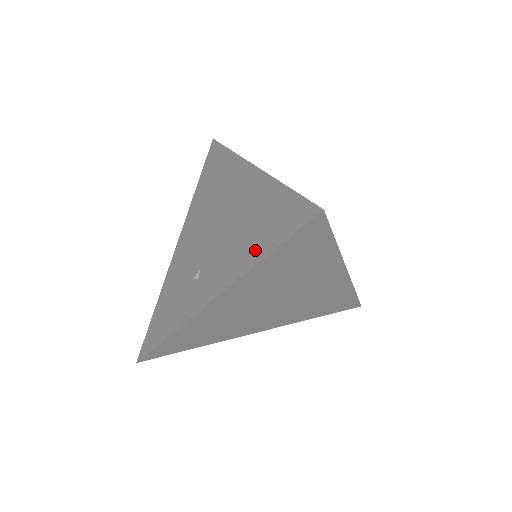
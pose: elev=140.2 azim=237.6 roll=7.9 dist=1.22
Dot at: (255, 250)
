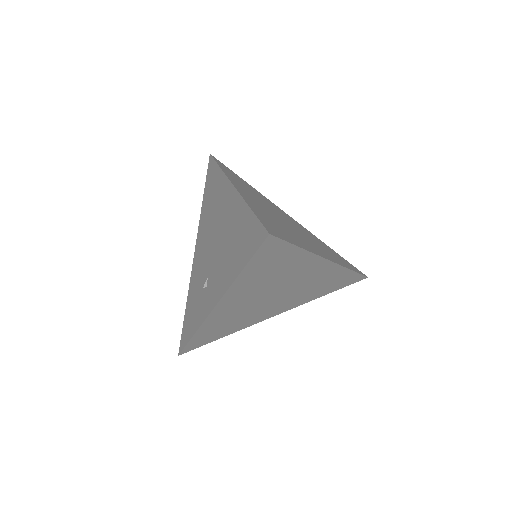
Dot at: (235, 265)
